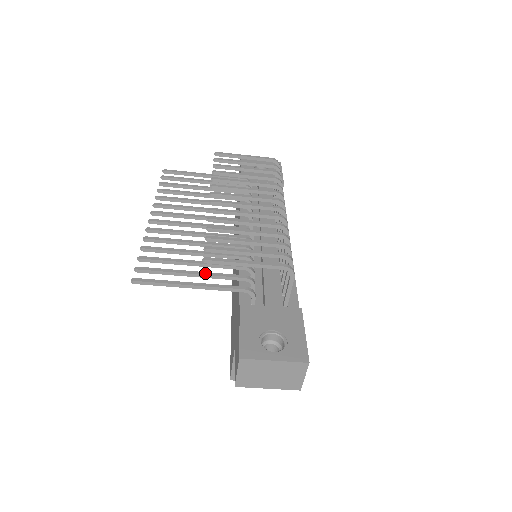
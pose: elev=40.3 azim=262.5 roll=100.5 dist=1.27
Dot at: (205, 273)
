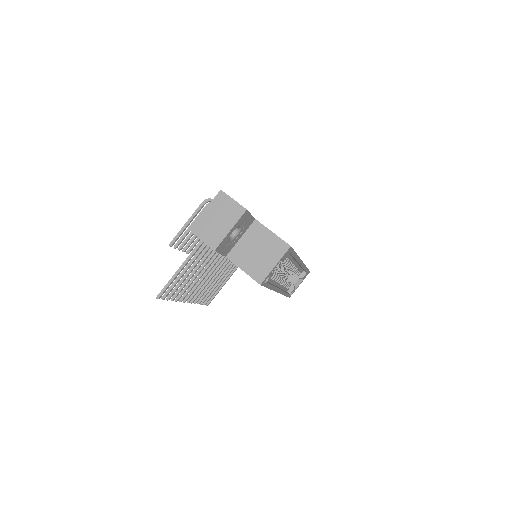
Dot at: (191, 260)
